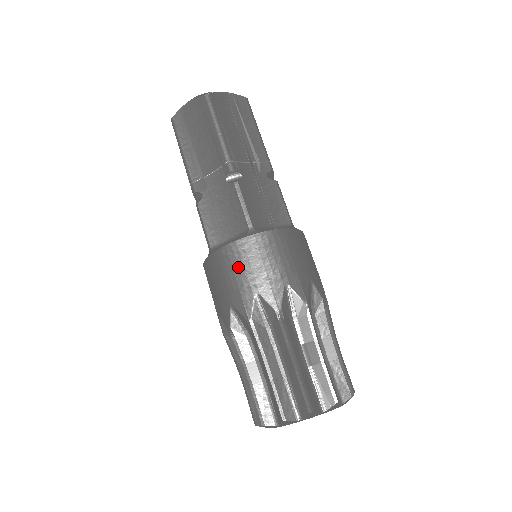
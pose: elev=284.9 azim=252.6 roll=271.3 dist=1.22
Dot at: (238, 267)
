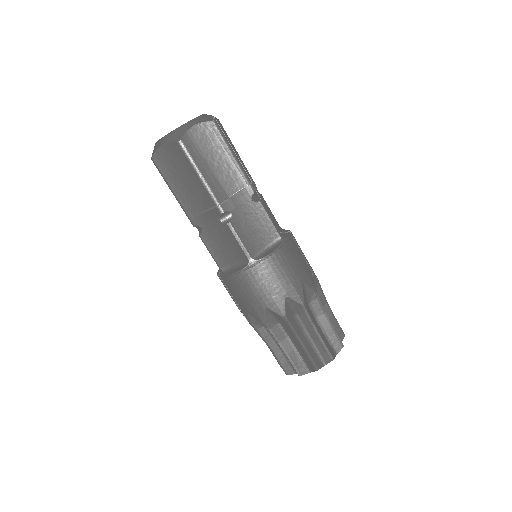
Dot at: (287, 268)
